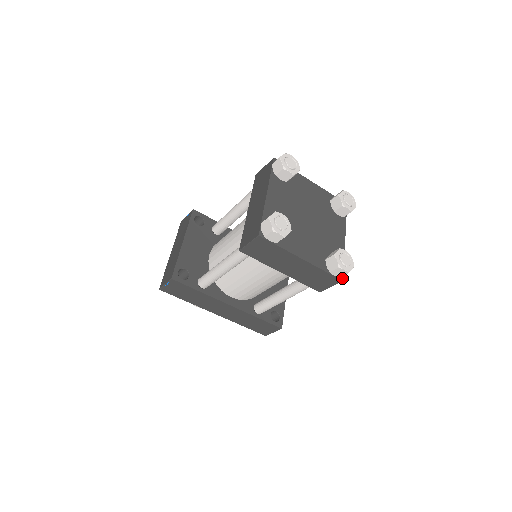
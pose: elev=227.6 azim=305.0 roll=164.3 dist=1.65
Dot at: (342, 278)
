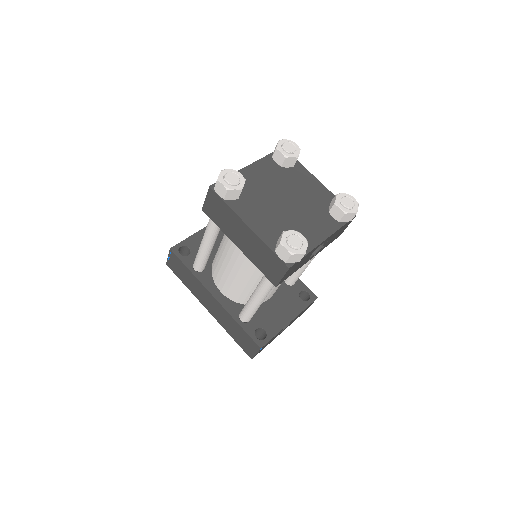
Dot at: (290, 265)
